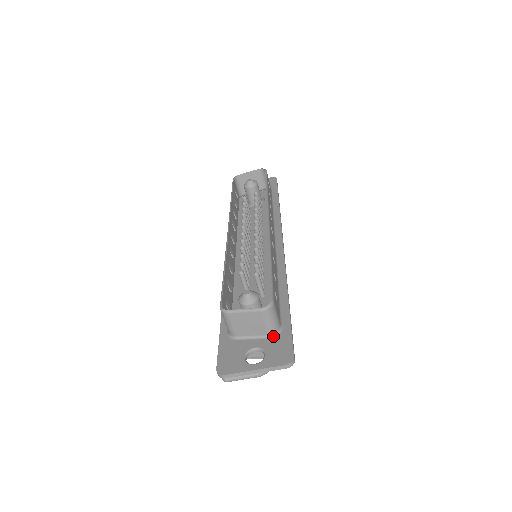
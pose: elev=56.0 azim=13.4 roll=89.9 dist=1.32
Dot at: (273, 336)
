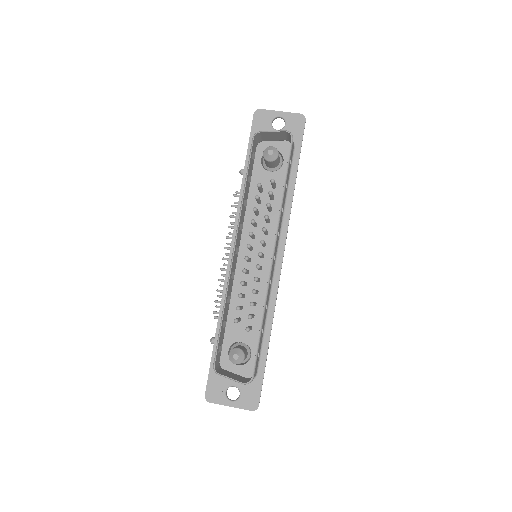
Dot at: occluded
